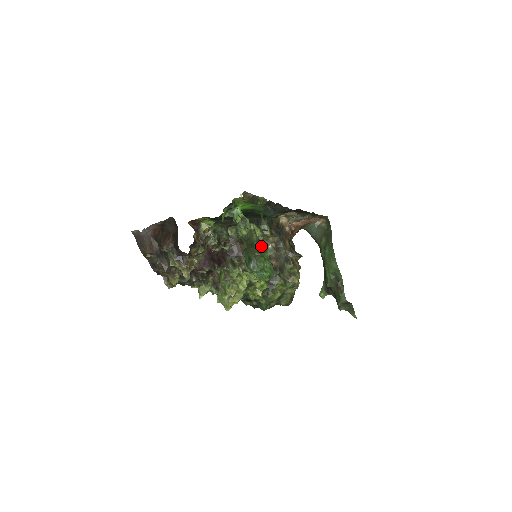
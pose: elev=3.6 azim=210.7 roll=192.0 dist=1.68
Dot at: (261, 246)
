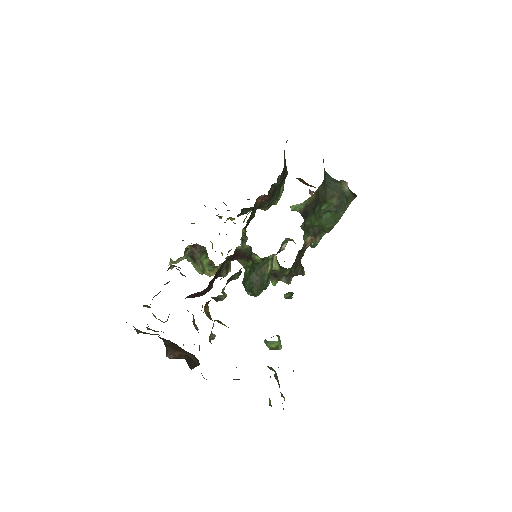
Dot at: occluded
